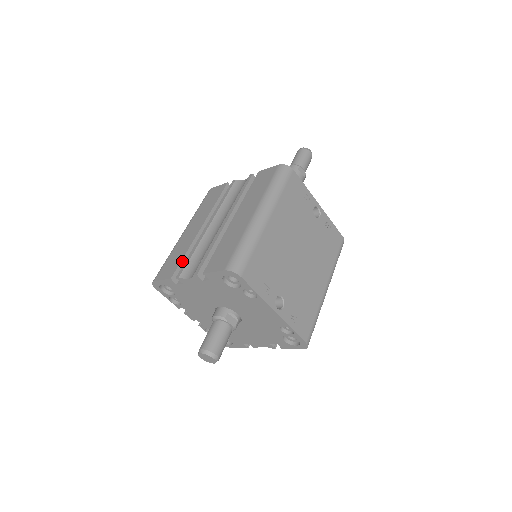
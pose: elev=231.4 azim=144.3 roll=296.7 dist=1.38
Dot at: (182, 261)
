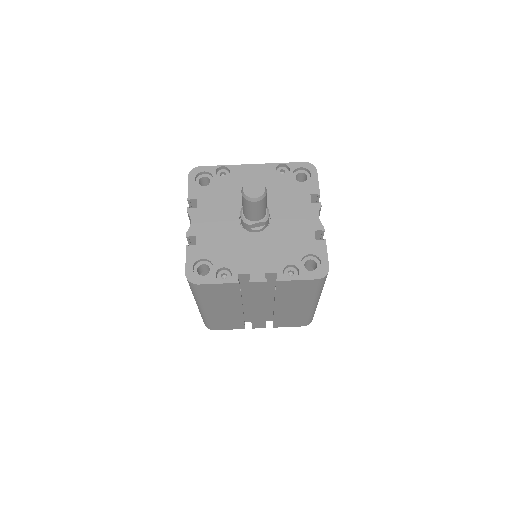
Dot at: occluded
